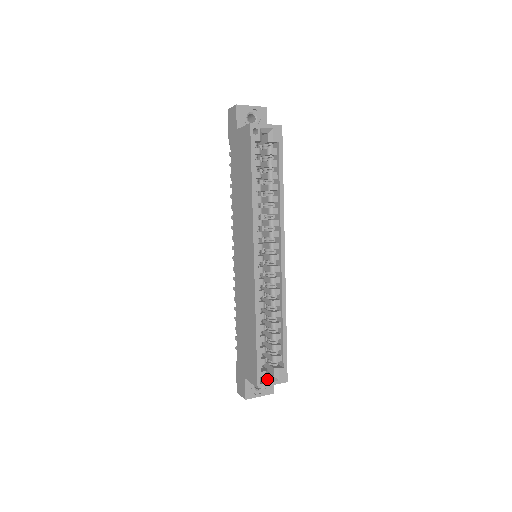
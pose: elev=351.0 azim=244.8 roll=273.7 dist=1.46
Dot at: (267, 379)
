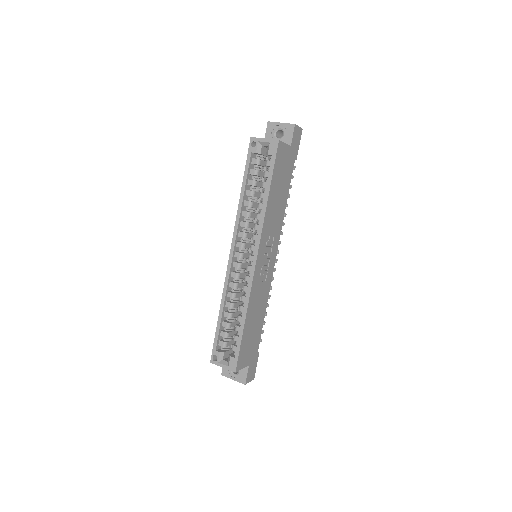
Dot at: (221, 360)
